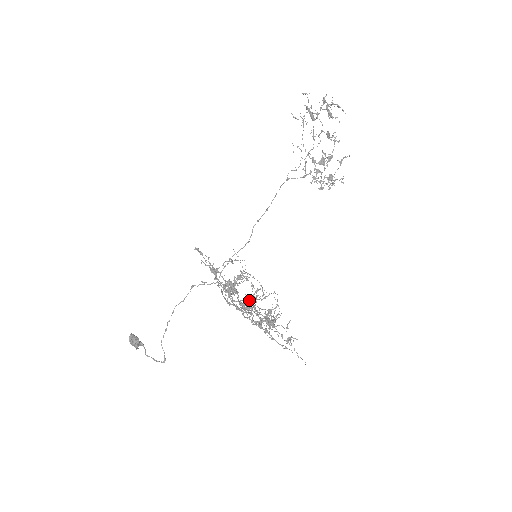
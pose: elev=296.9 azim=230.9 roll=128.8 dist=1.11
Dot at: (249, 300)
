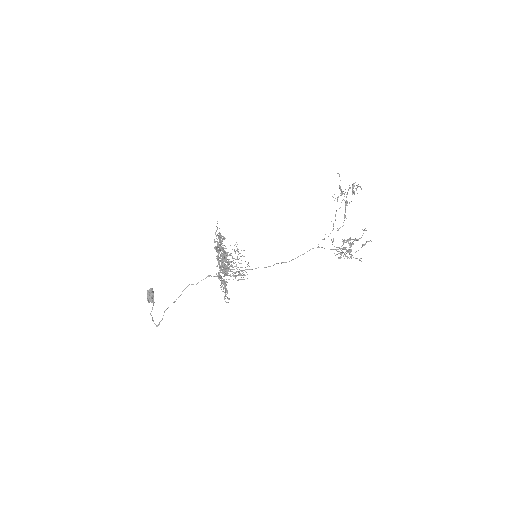
Dot at: (223, 249)
